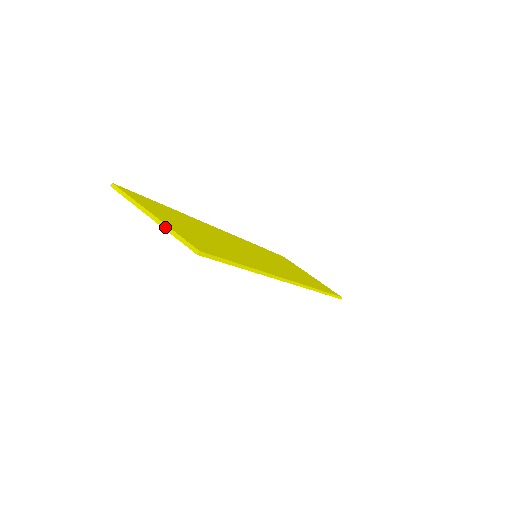
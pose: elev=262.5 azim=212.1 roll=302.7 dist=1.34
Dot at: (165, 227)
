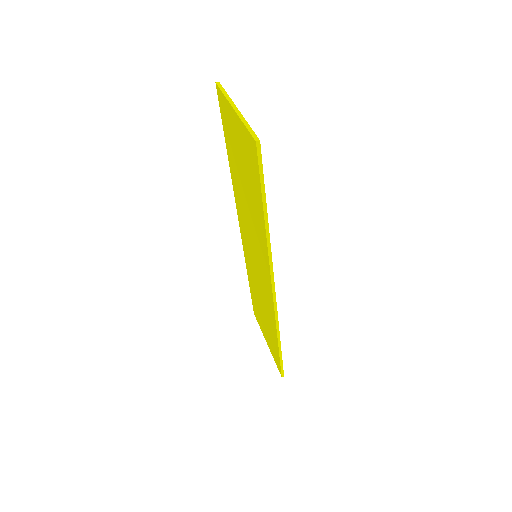
Dot at: (242, 118)
